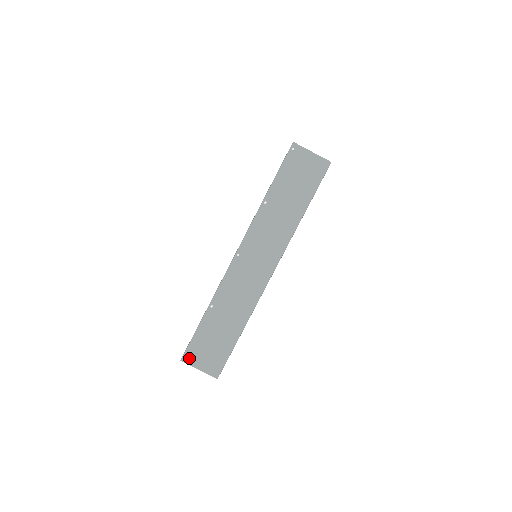
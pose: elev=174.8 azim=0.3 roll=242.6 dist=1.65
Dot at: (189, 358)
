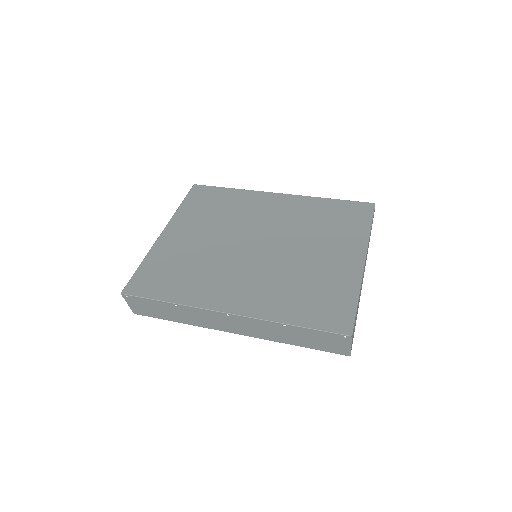
Dot at: (128, 298)
